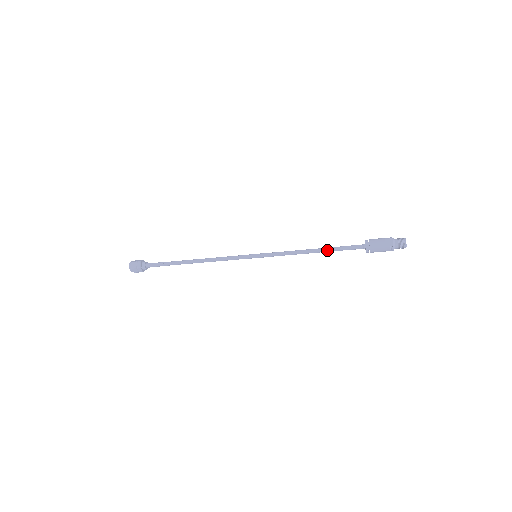
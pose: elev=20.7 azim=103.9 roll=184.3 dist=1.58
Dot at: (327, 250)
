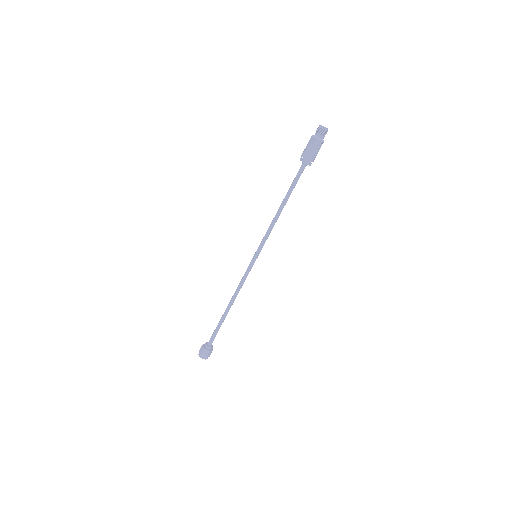
Dot at: (287, 196)
